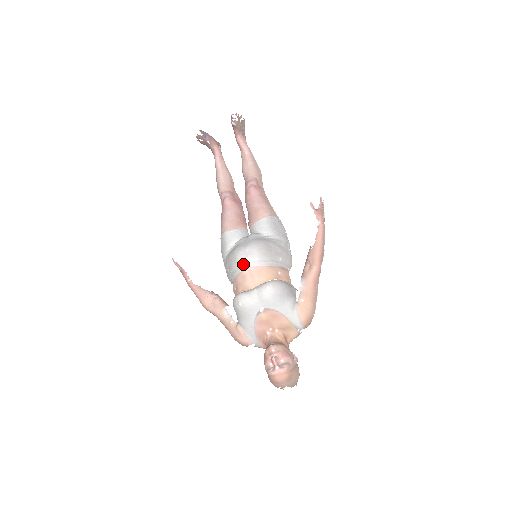
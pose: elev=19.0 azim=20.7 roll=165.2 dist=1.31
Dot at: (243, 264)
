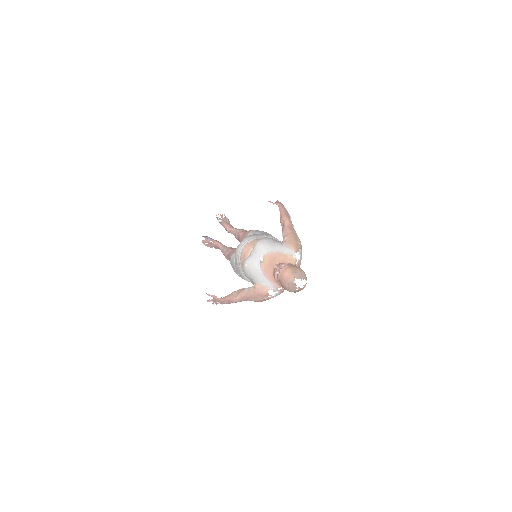
Dot at: (240, 249)
